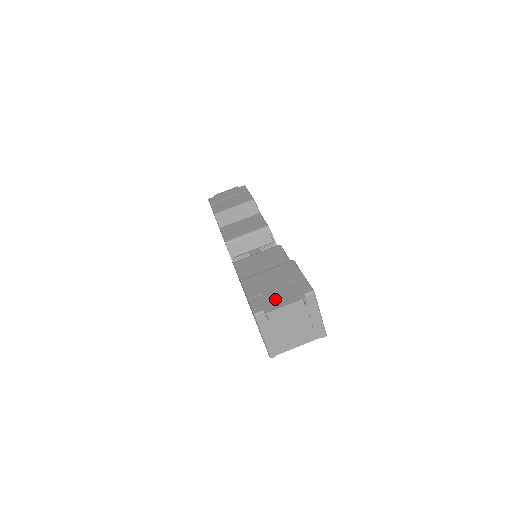
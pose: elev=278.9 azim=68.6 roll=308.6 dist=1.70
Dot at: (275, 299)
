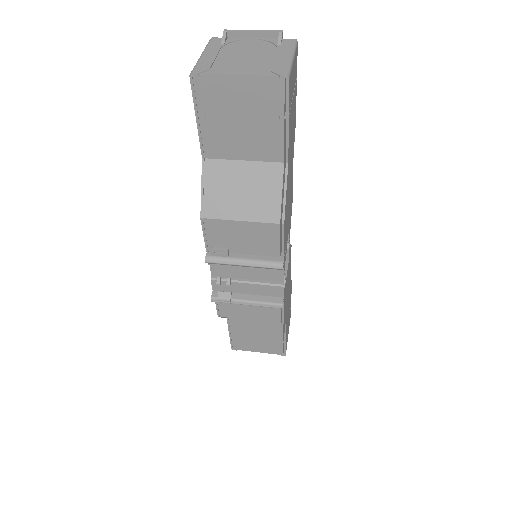
Dot at: occluded
